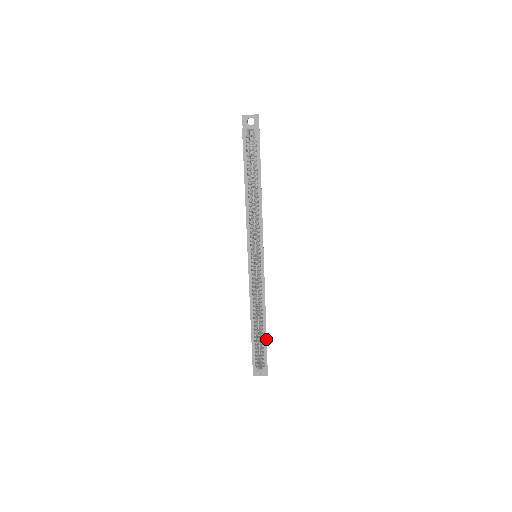
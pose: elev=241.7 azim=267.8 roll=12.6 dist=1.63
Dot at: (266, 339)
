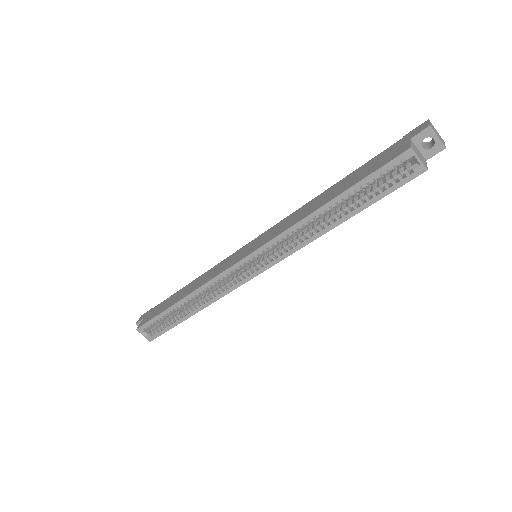
Dot at: (179, 323)
